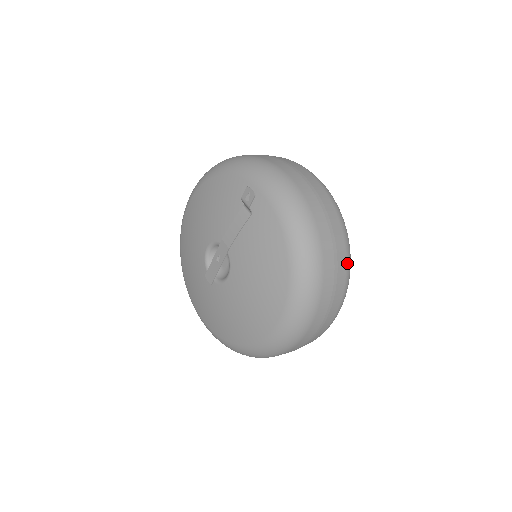
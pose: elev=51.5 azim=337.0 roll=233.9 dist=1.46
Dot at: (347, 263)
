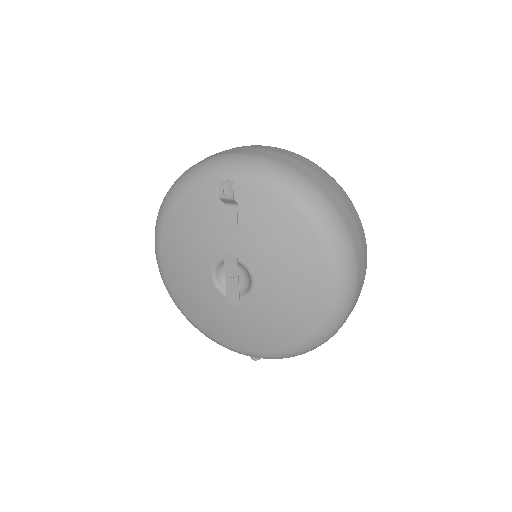
Dot at: (345, 194)
